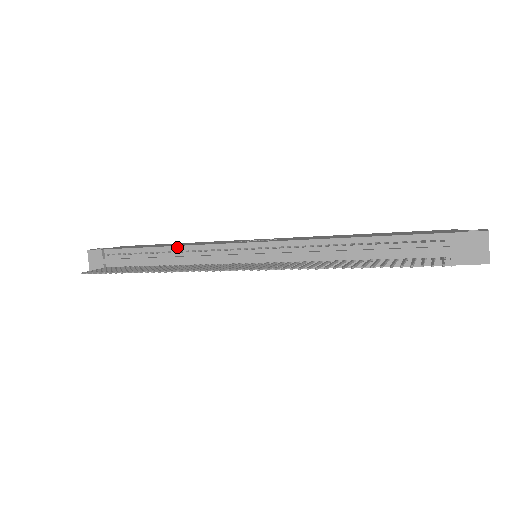
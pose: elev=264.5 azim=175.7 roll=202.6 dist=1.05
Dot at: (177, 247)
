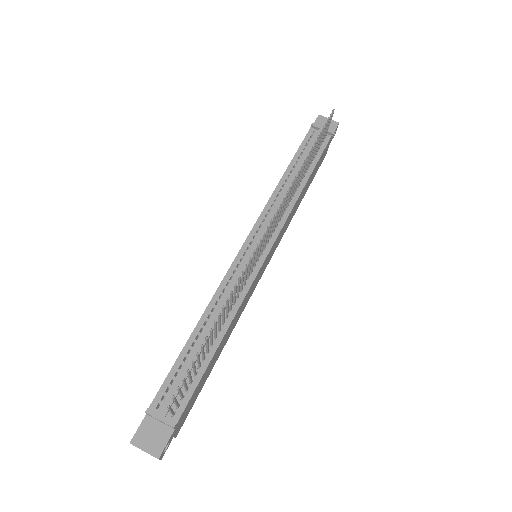
Dot at: (205, 312)
